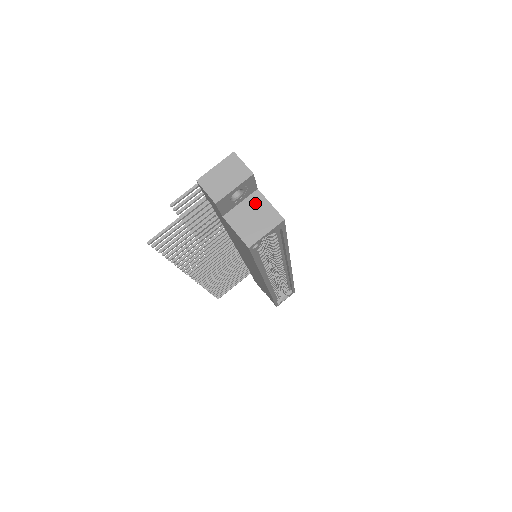
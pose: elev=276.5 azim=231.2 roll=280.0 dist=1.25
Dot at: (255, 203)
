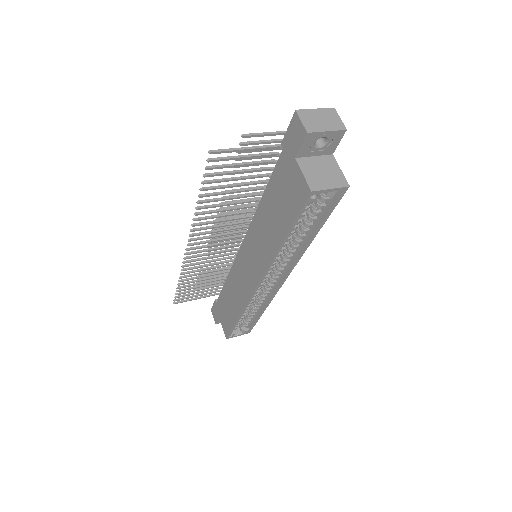
Dot at: (328, 163)
